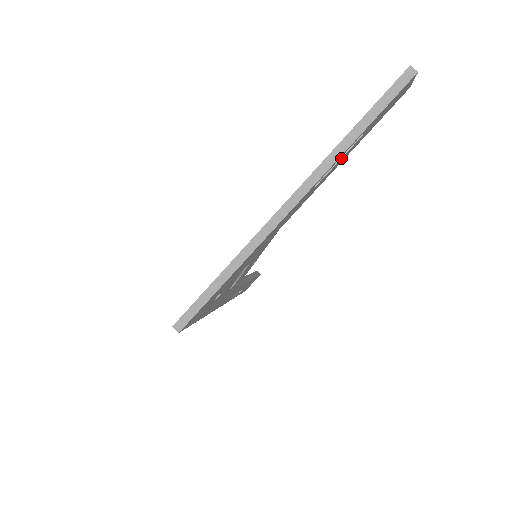
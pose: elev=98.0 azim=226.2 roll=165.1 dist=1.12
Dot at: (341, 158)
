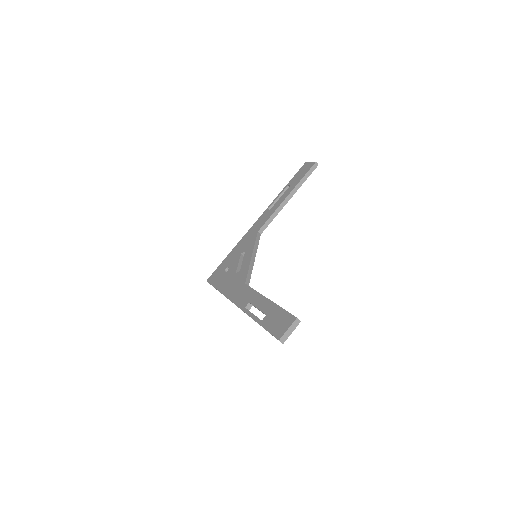
Dot at: occluded
